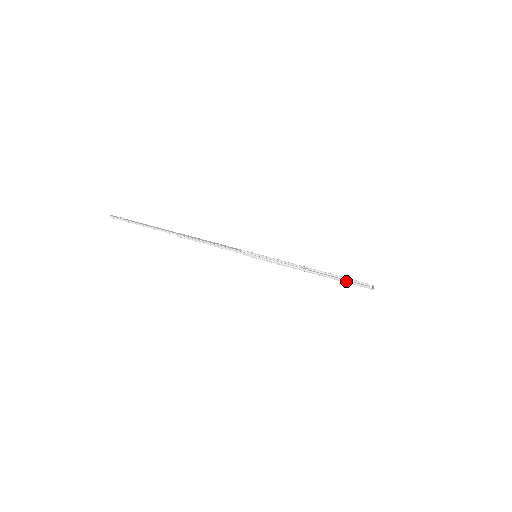
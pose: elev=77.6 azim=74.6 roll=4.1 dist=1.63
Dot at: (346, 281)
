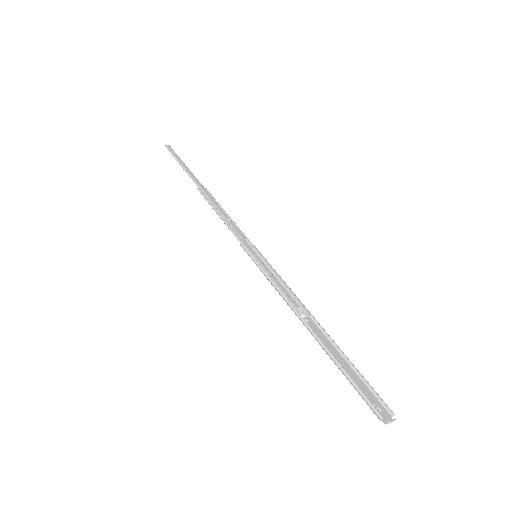
Dot at: (344, 371)
